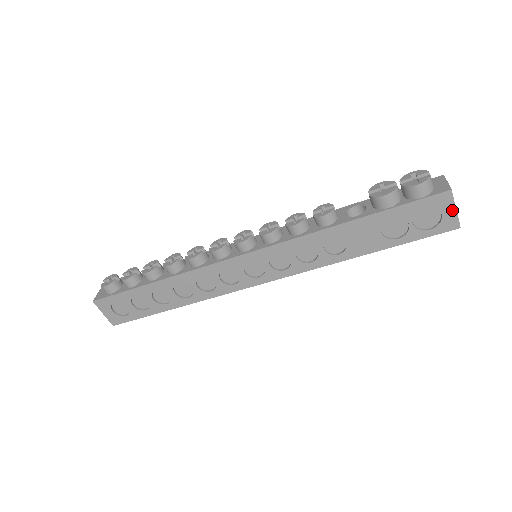
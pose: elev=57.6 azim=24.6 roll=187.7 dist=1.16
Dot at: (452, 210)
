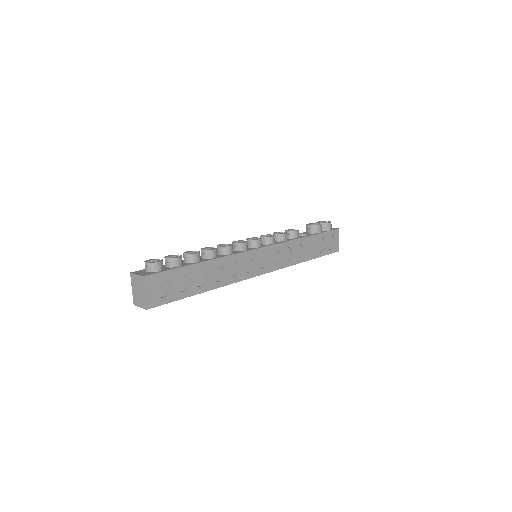
Dot at: (338, 240)
